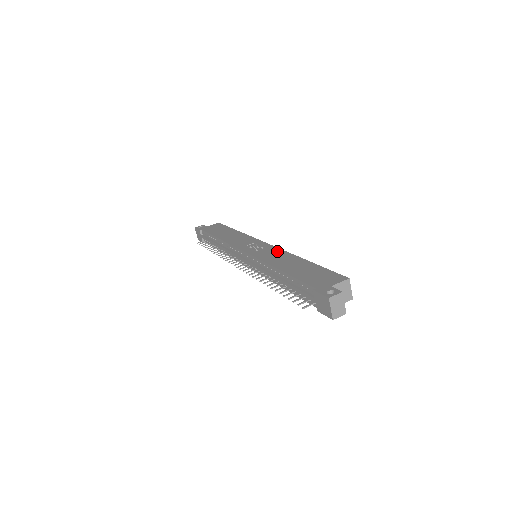
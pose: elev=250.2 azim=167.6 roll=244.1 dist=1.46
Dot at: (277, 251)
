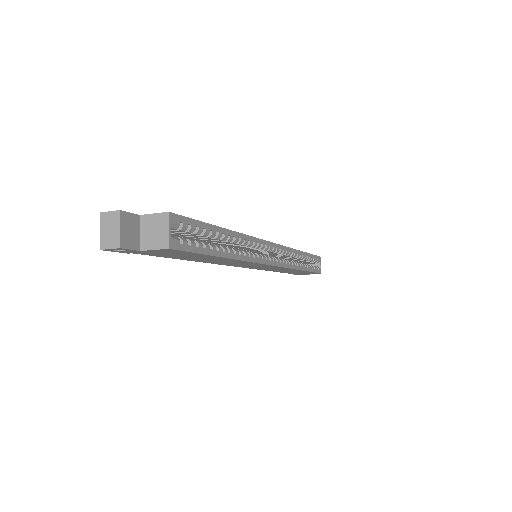
Dot at: occluded
